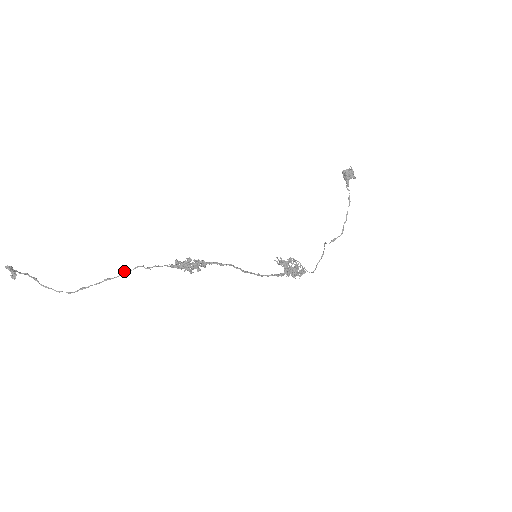
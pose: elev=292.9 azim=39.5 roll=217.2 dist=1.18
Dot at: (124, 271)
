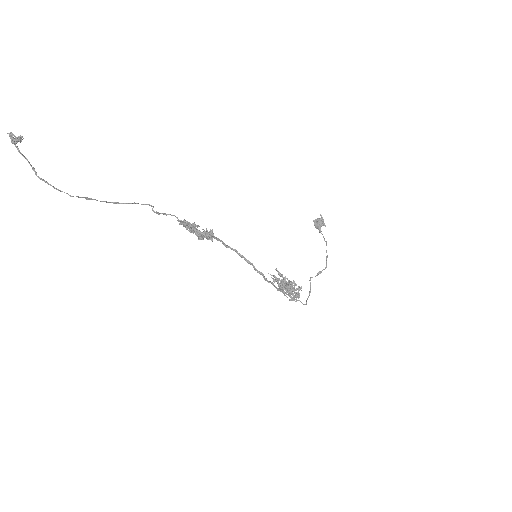
Dot at: (134, 202)
